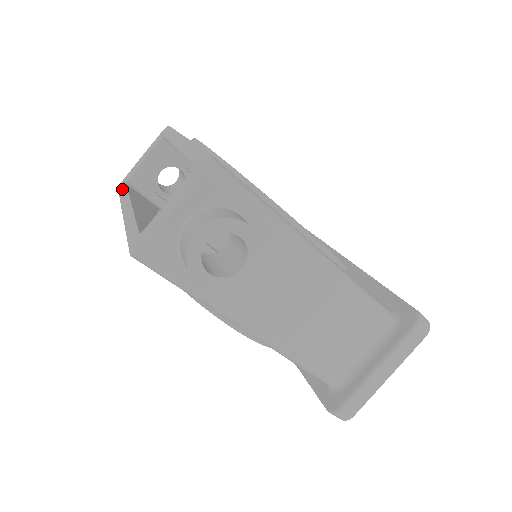
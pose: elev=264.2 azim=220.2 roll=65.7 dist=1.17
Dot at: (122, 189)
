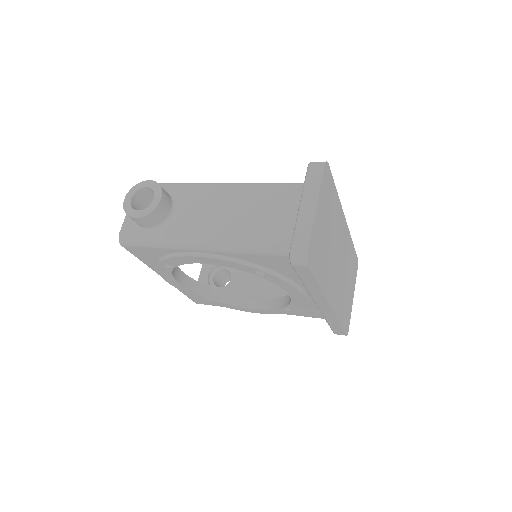
Dot at: occluded
